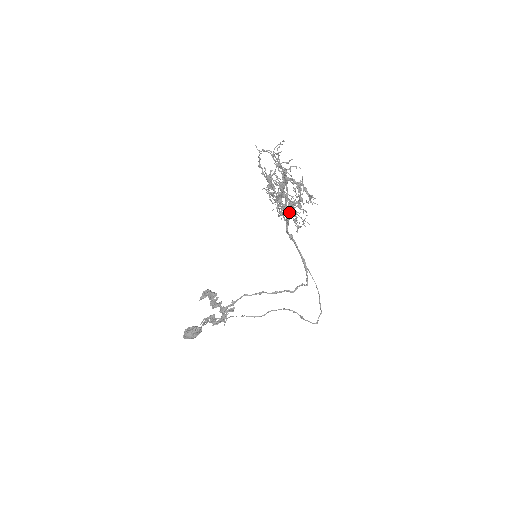
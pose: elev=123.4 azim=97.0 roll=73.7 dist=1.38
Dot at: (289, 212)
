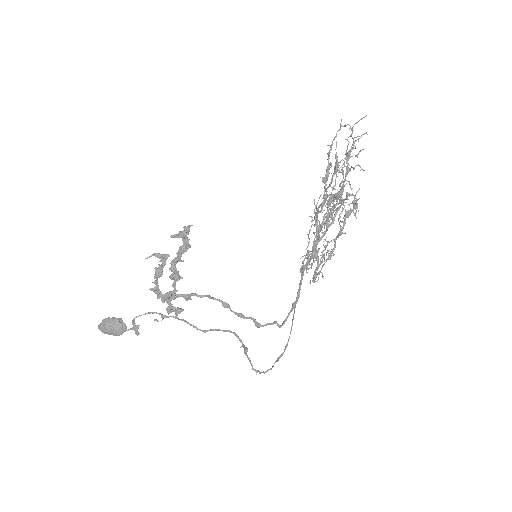
Dot at: (317, 254)
